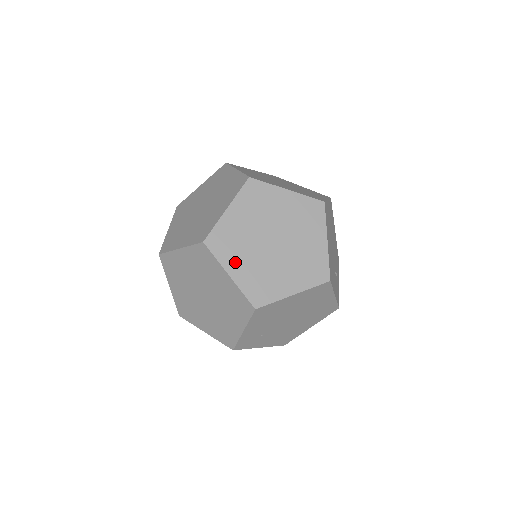
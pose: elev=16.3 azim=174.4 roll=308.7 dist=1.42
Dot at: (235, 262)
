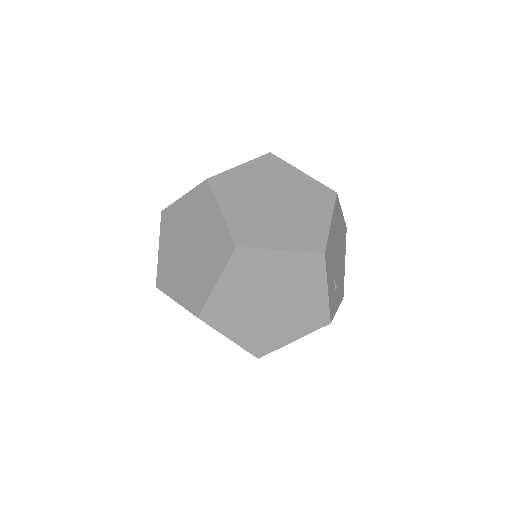
Dot at: (231, 203)
